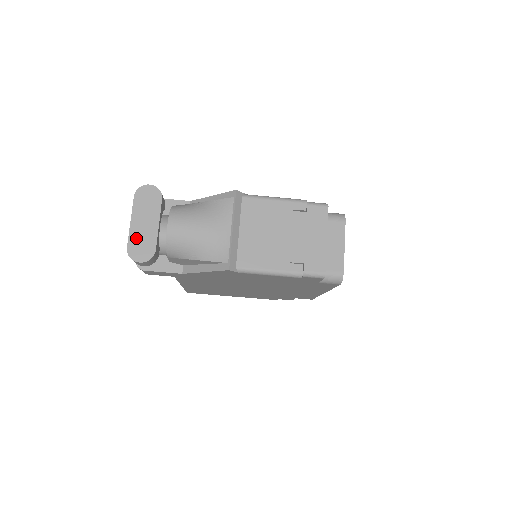
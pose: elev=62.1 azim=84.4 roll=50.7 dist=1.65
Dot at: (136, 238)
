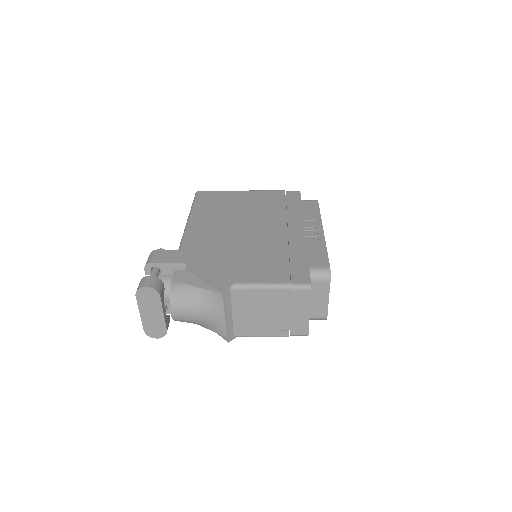
Dot at: (148, 324)
